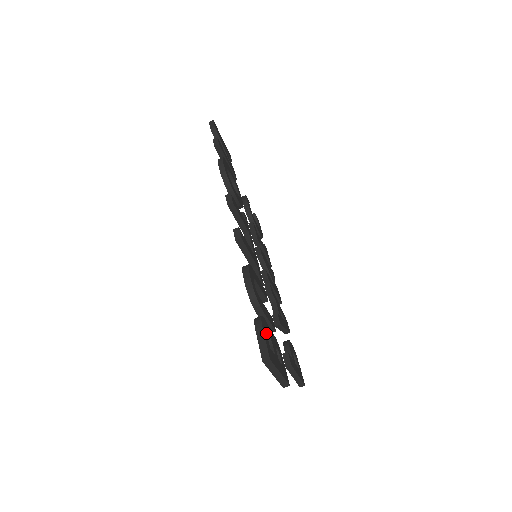
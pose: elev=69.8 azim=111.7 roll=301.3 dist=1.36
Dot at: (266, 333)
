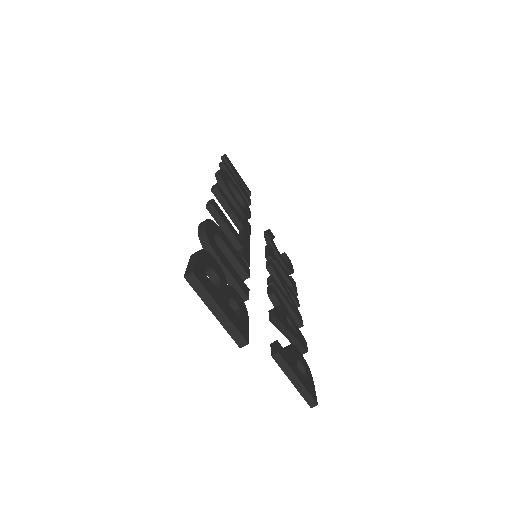
Dot at: (207, 264)
